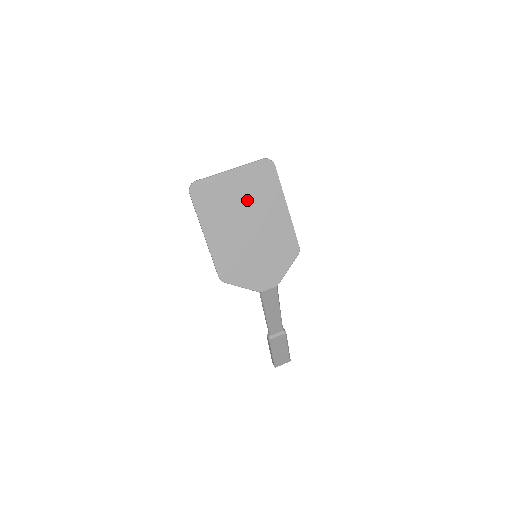
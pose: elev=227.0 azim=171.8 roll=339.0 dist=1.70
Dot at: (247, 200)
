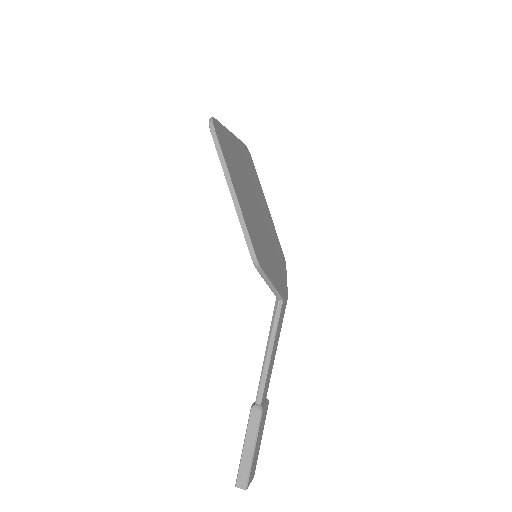
Dot at: (248, 176)
